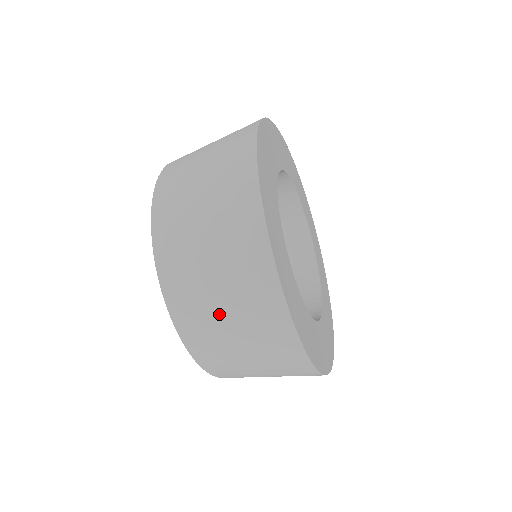
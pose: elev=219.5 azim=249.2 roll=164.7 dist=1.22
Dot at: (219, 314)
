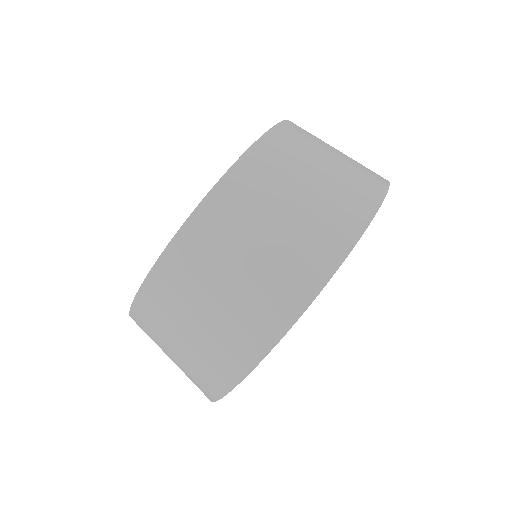
Dot at: (232, 264)
